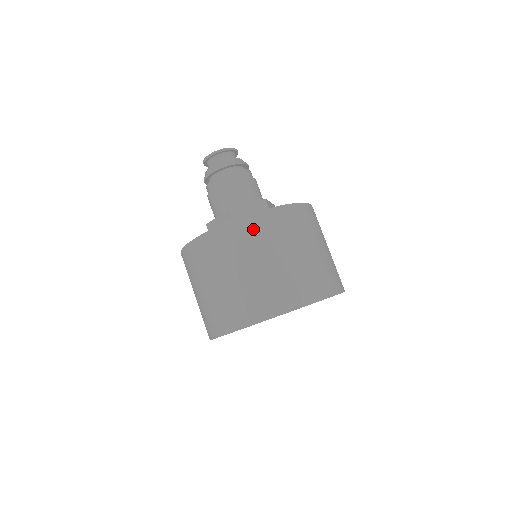
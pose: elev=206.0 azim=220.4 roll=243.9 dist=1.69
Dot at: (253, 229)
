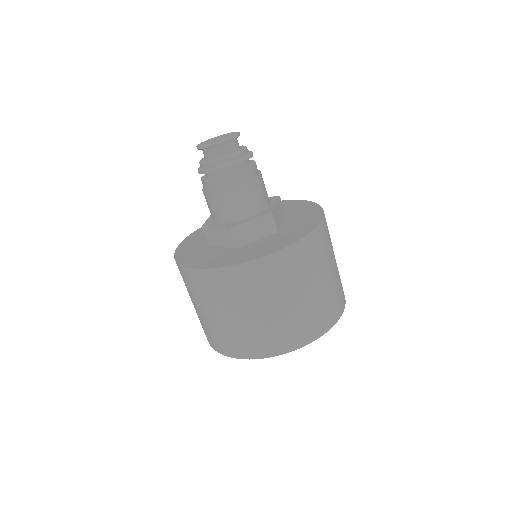
Dot at: (186, 279)
